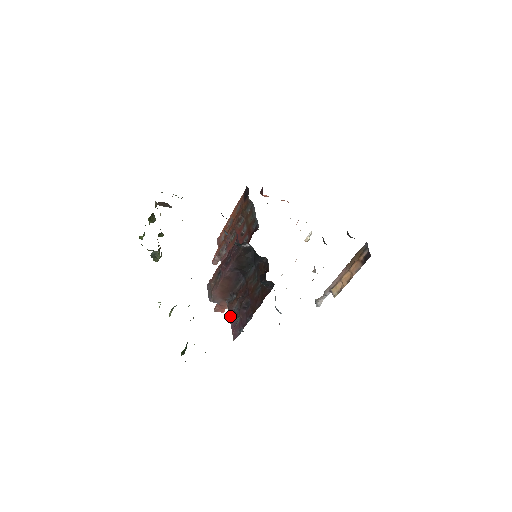
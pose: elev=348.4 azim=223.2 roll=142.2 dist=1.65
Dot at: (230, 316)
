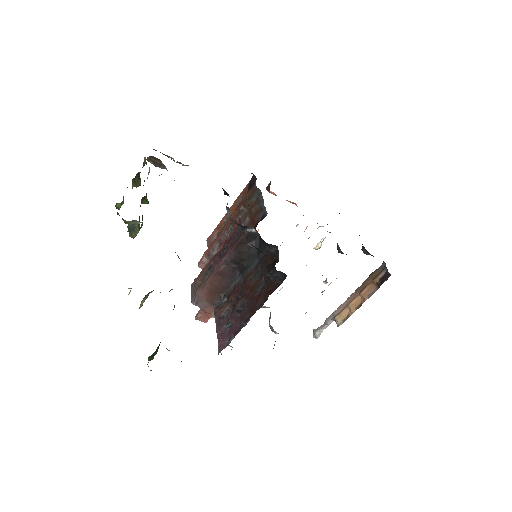
Dot at: (217, 323)
